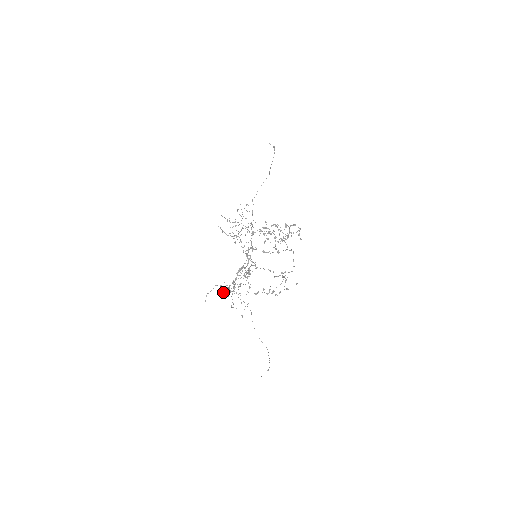
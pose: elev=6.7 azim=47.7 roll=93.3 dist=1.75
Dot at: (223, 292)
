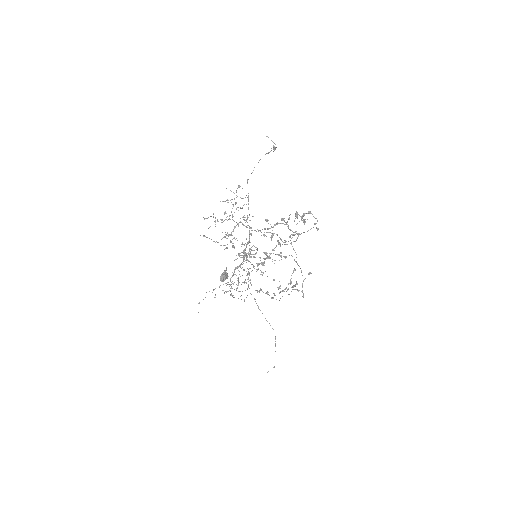
Dot at: occluded
